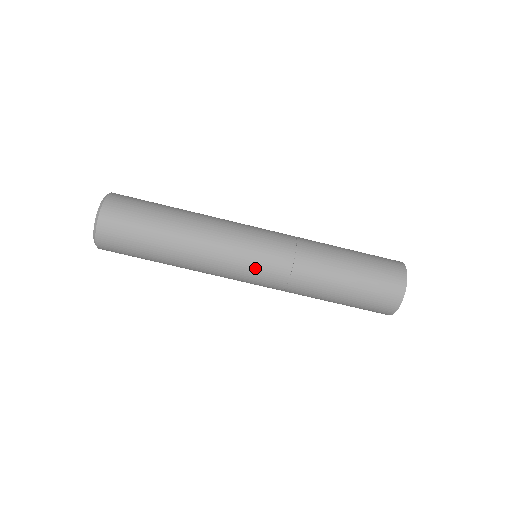
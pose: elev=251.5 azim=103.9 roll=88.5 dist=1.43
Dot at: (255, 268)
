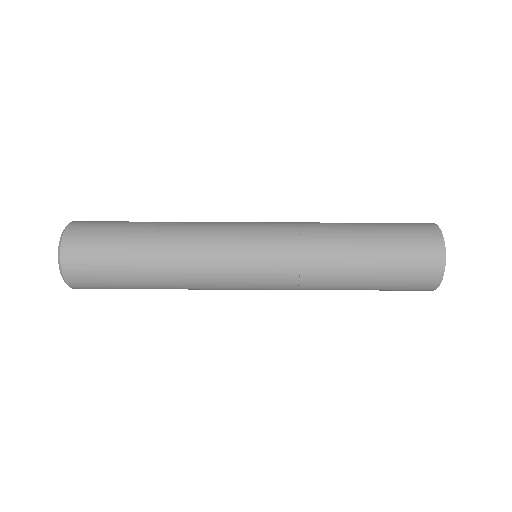
Dot at: (256, 233)
